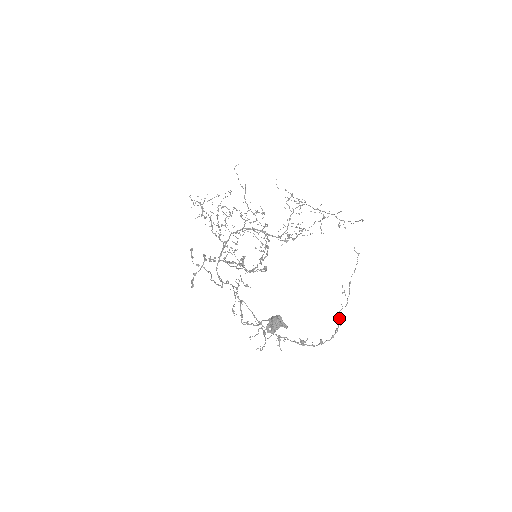
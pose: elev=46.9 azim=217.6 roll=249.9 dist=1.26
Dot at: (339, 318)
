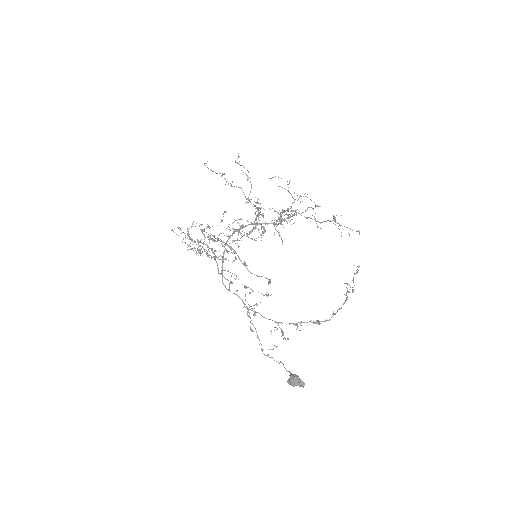
Dot at: (347, 297)
